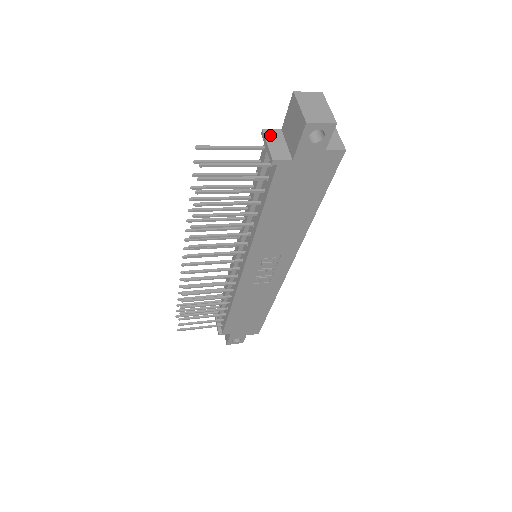
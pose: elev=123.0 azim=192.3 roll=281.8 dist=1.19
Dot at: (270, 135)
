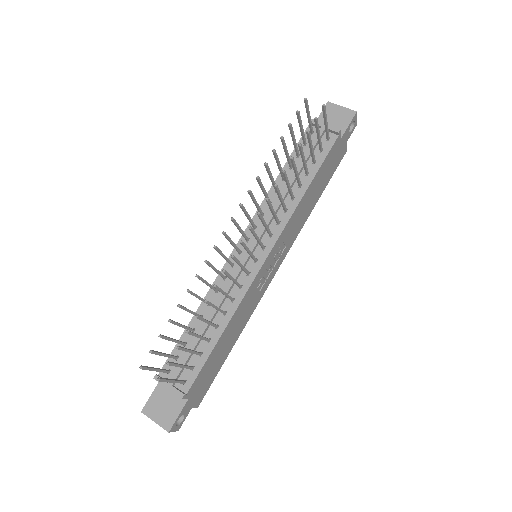
Dot at: occluded
